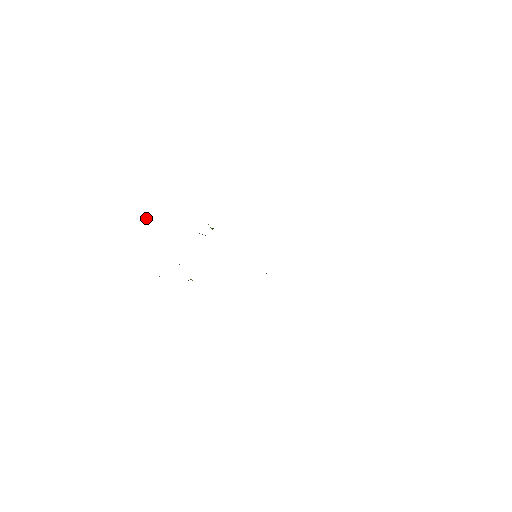
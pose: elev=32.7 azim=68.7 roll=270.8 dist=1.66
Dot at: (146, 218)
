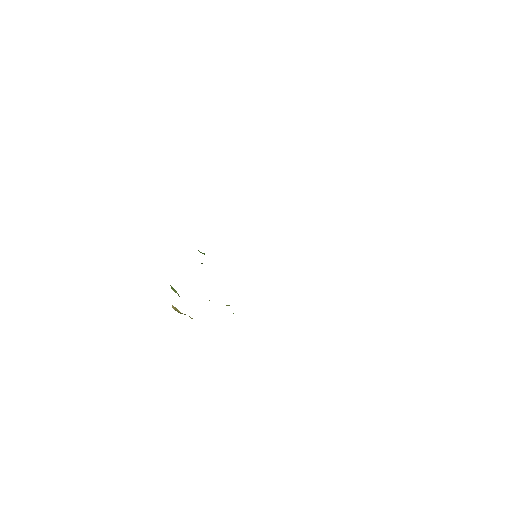
Dot at: occluded
